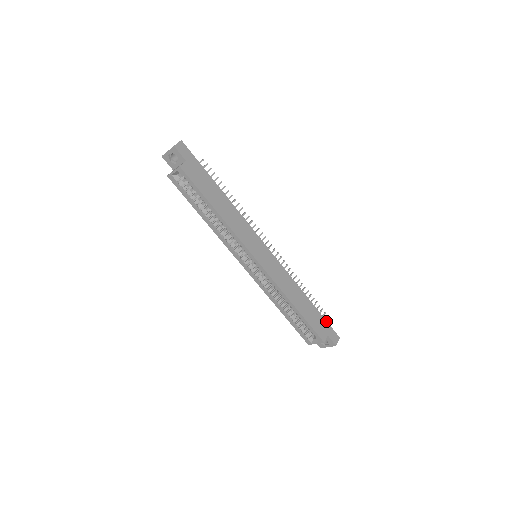
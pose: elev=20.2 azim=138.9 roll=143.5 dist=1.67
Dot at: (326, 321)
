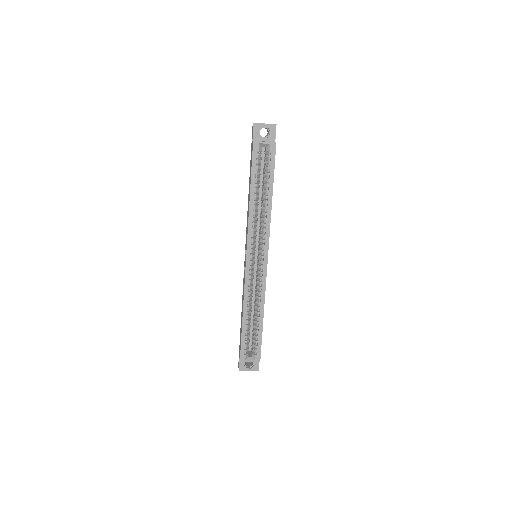
Dot at: occluded
